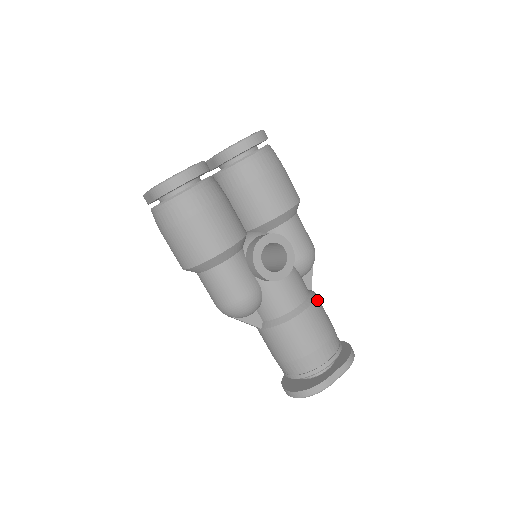
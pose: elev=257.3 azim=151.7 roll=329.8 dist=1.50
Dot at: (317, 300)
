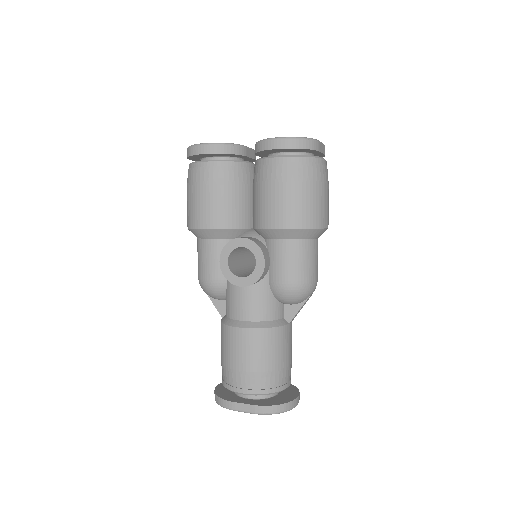
Dot at: (270, 331)
